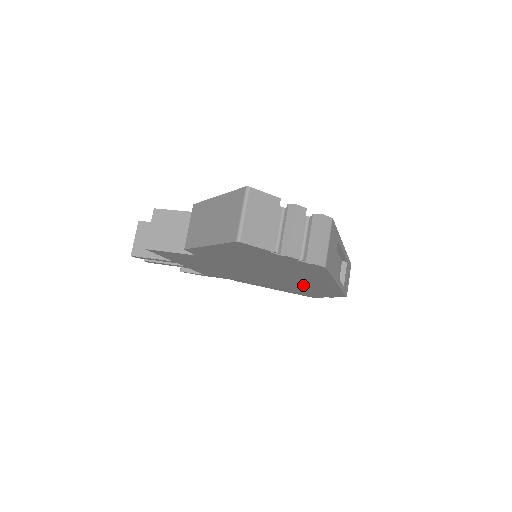
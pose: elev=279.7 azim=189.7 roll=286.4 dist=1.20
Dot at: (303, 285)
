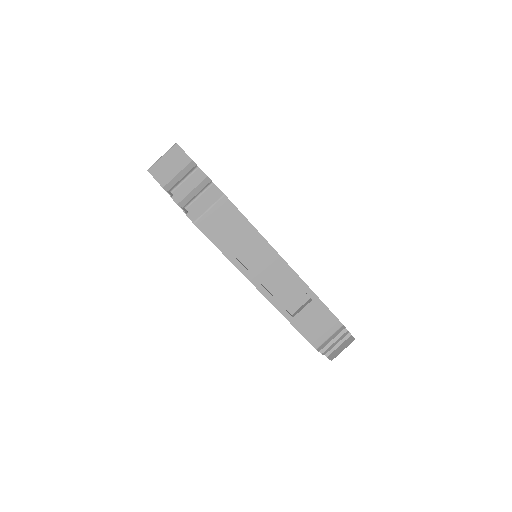
Dot at: occluded
